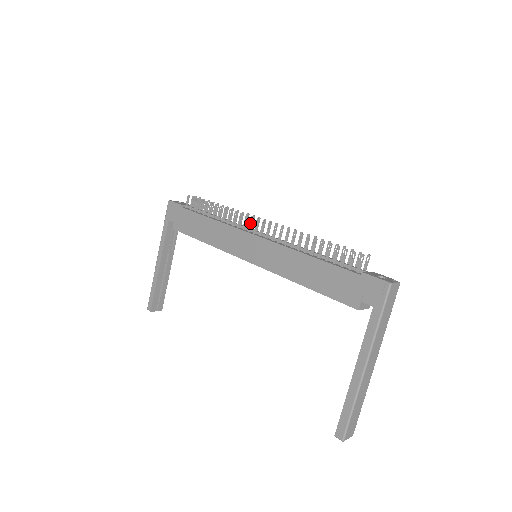
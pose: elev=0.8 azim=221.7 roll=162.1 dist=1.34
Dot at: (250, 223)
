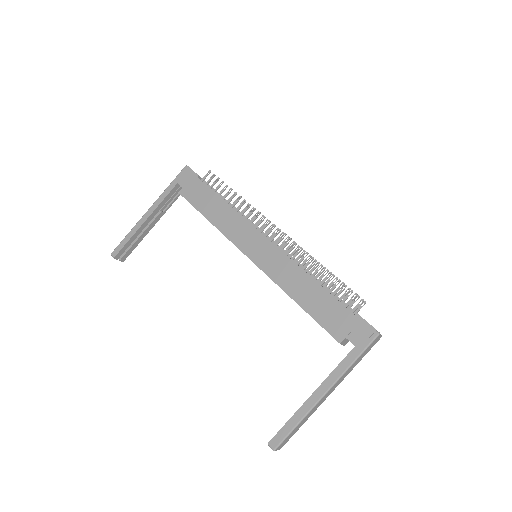
Dot at: (265, 225)
